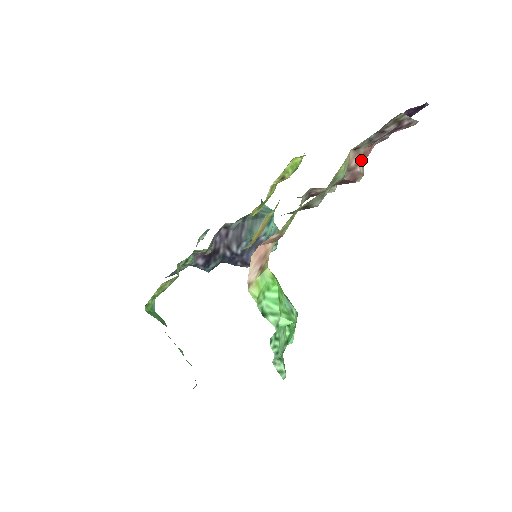
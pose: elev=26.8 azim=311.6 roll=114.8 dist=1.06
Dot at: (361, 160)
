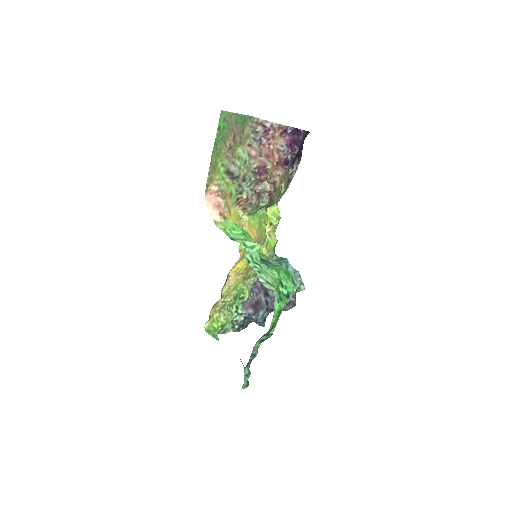
Dot at: (264, 156)
